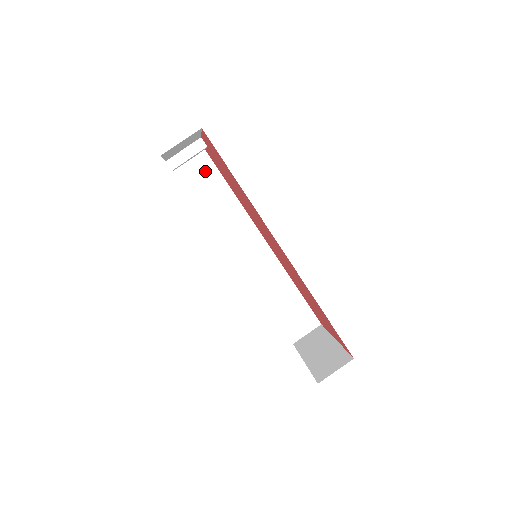
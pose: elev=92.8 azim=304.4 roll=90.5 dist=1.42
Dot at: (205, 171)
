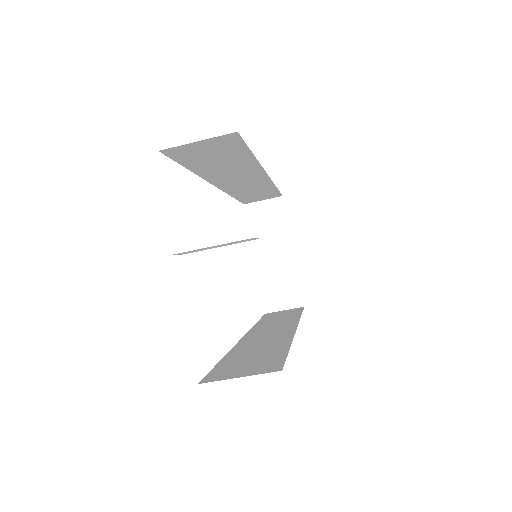
Dot at: (221, 147)
